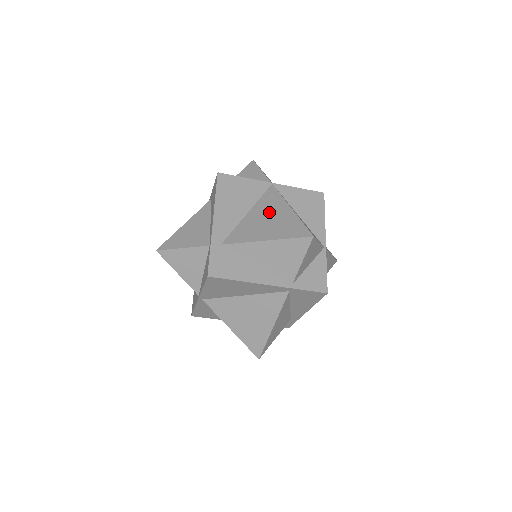
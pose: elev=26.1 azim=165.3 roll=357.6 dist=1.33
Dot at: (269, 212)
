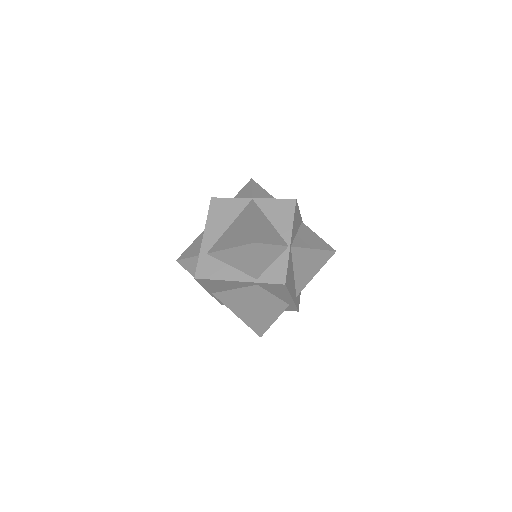
Dot at: (240, 224)
